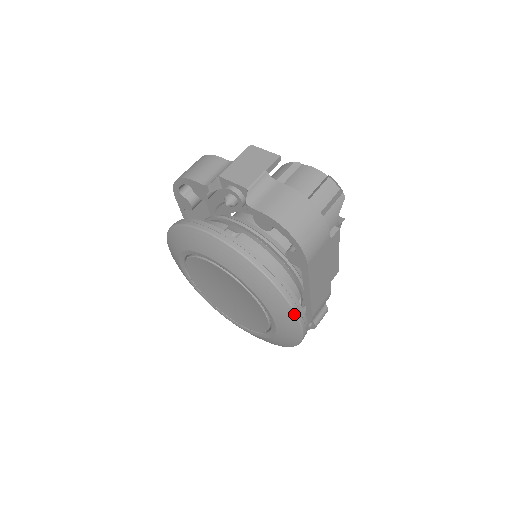
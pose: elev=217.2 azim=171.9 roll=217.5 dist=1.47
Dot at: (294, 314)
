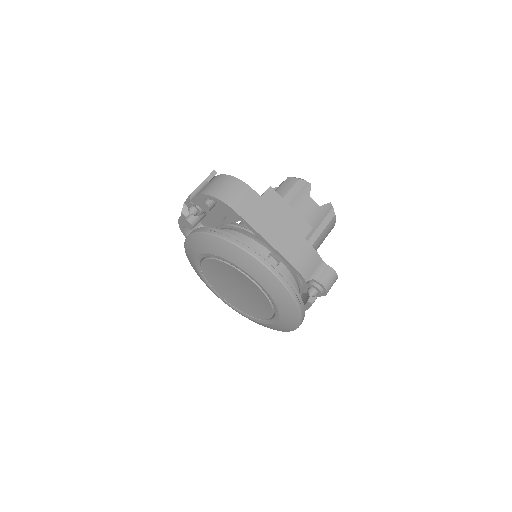
Dot at: (247, 254)
